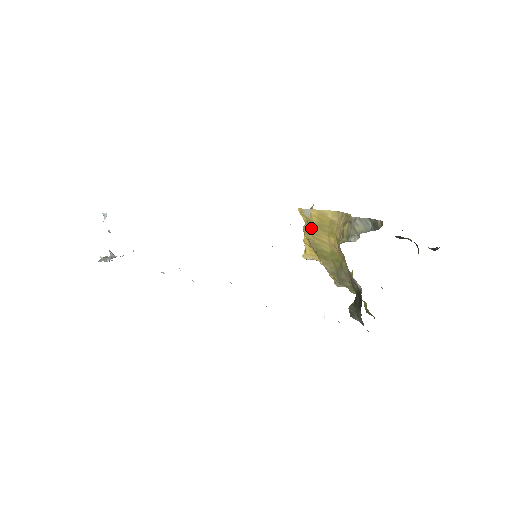
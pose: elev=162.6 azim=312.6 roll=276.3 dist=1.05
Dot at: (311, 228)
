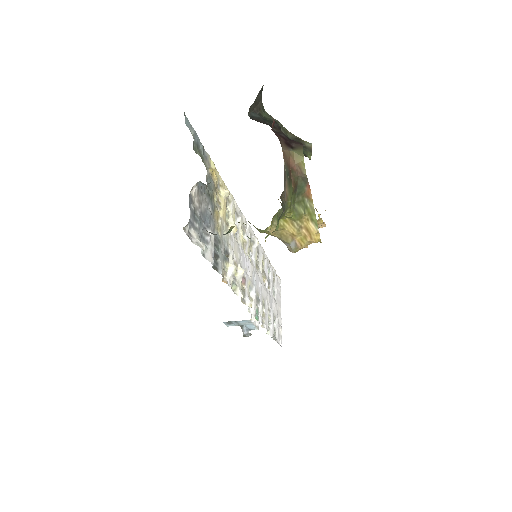
Dot at: occluded
